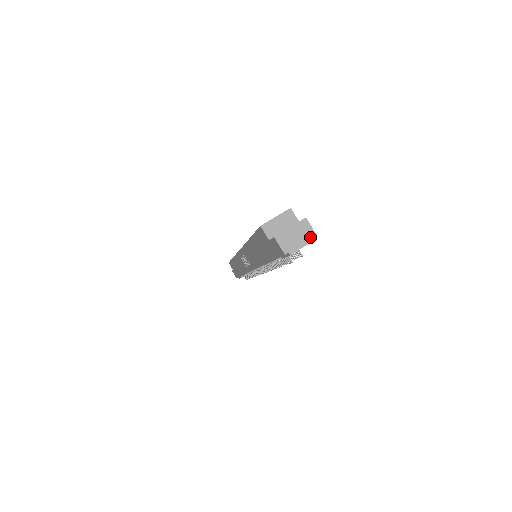
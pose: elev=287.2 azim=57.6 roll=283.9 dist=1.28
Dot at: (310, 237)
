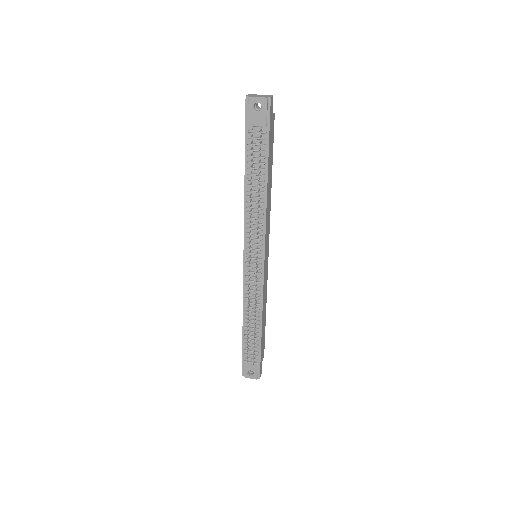
Dot at: (266, 97)
